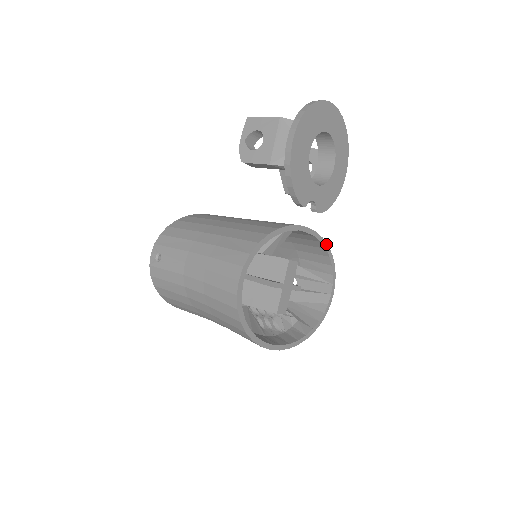
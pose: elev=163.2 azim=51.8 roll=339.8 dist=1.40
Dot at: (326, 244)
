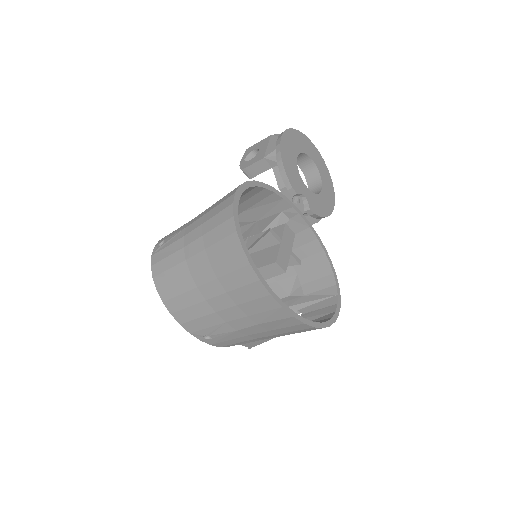
Dot at: (324, 247)
